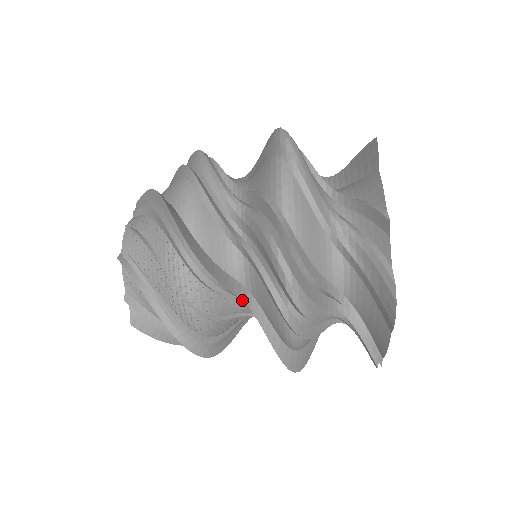
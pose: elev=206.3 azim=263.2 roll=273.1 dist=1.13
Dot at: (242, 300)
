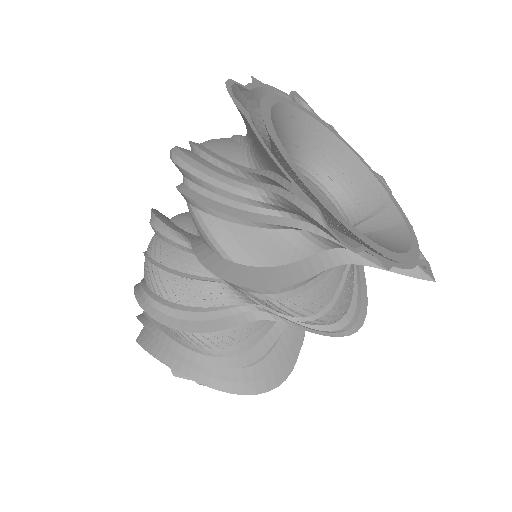
Dot at: (186, 236)
